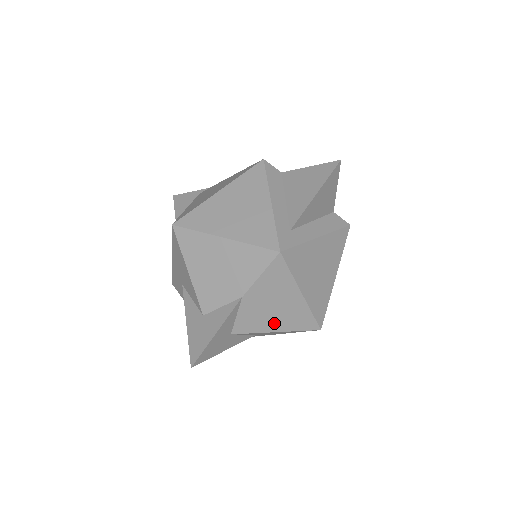
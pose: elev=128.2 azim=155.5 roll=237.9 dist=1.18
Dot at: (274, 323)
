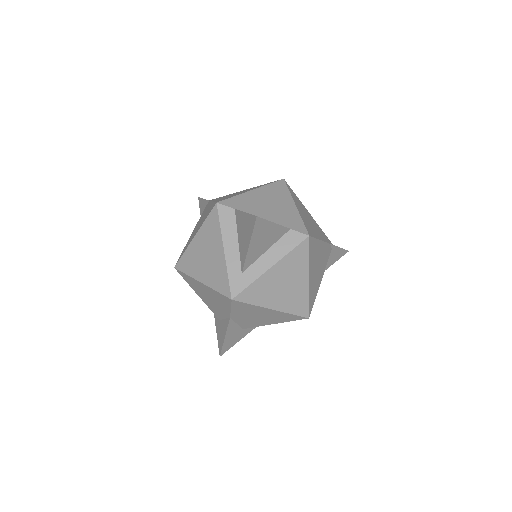
Dot at: (268, 321)
